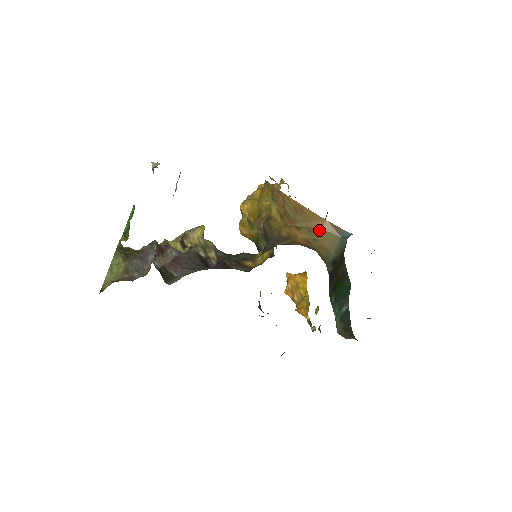
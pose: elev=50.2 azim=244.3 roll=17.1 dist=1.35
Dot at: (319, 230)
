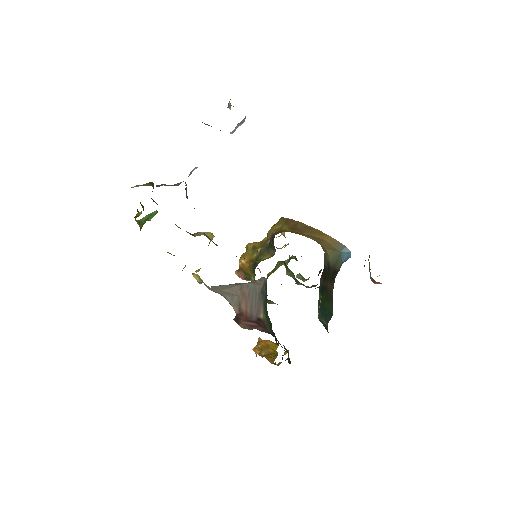
Dot at: (322, 240)
